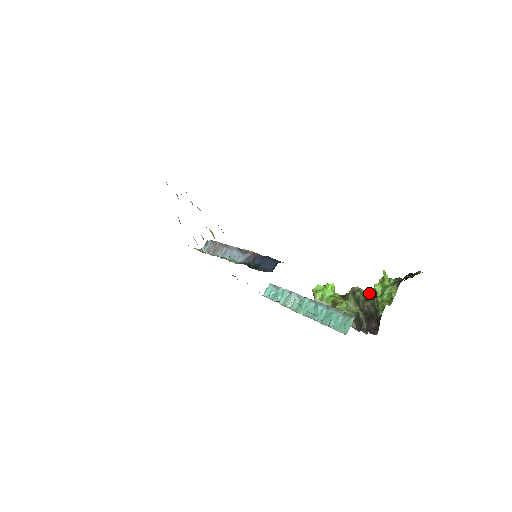
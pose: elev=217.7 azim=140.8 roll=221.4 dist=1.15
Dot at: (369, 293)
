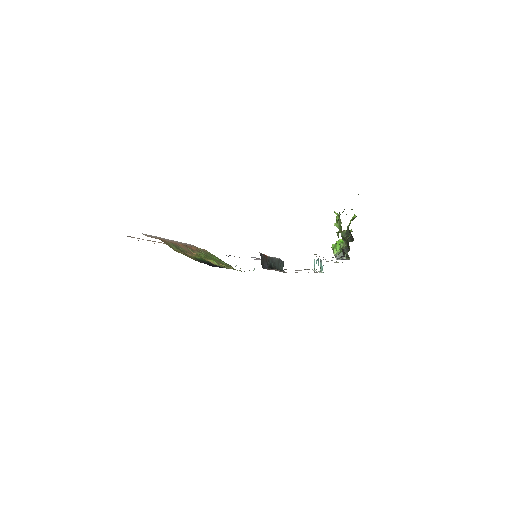
Dot at: (347, 230)
